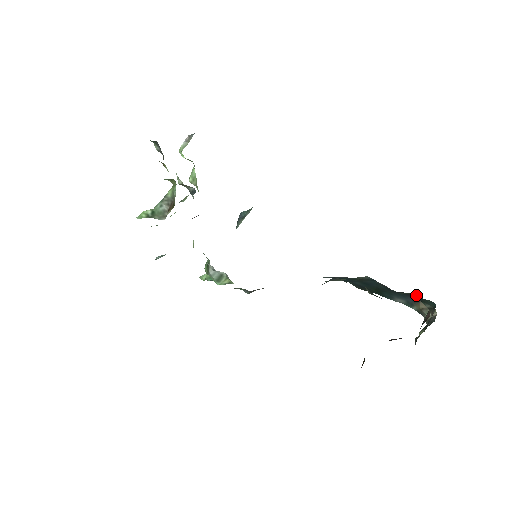
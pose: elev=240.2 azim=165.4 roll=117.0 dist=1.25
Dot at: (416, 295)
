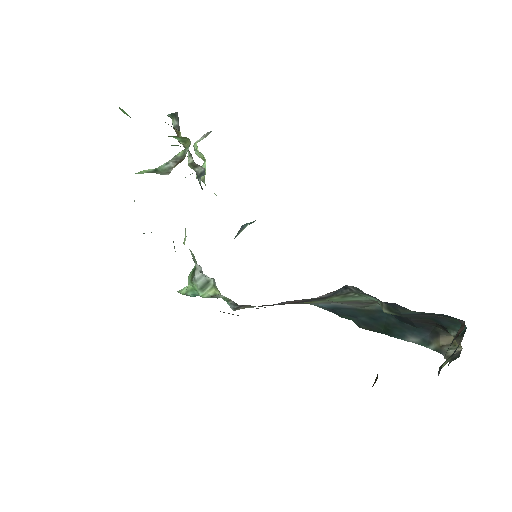
Dot at: (436, 328)
